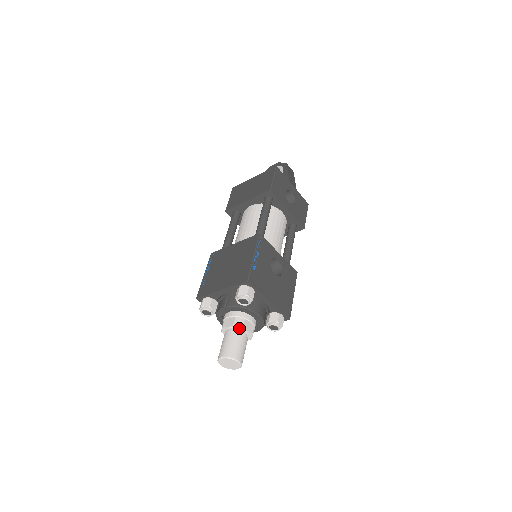
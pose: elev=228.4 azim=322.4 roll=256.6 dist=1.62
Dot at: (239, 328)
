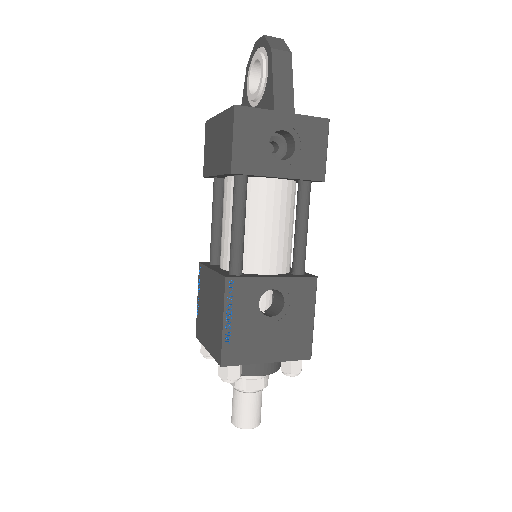
Dot at: (243, 389)
